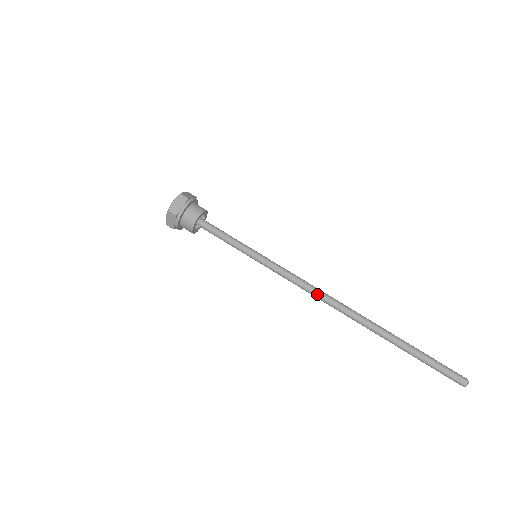
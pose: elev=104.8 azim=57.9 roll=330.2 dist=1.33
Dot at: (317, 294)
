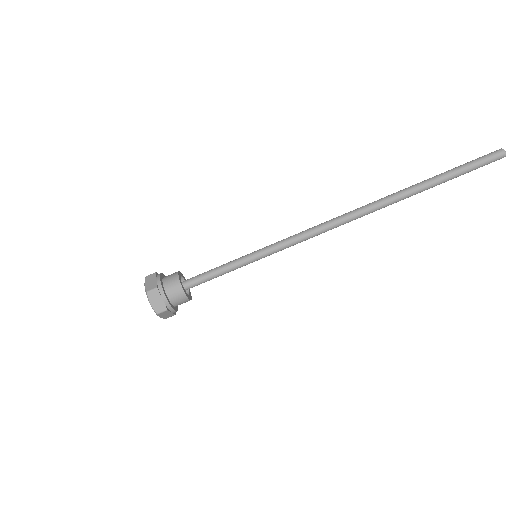
Dot at: (331, 222)
